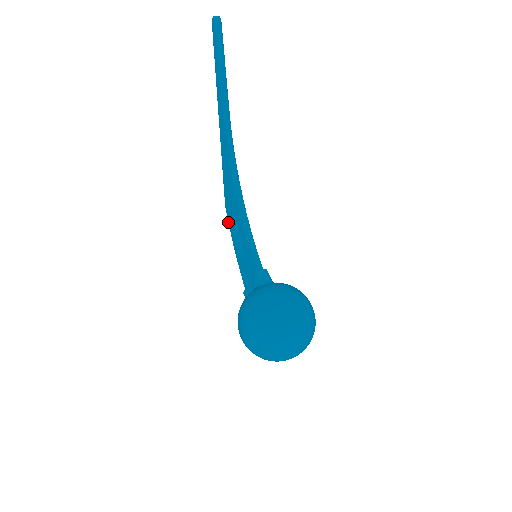
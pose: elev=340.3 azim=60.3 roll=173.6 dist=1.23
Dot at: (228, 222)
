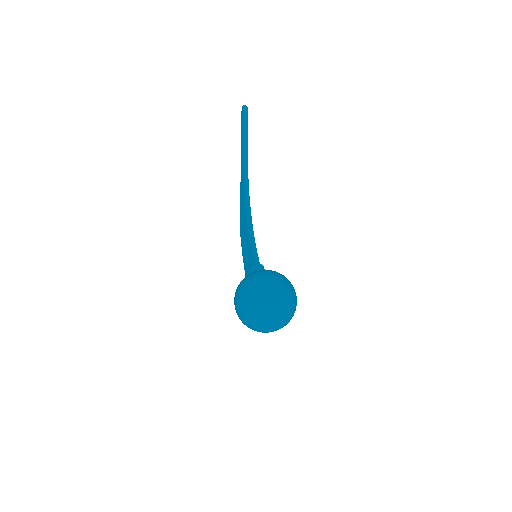
Dot at: (241, 240)
